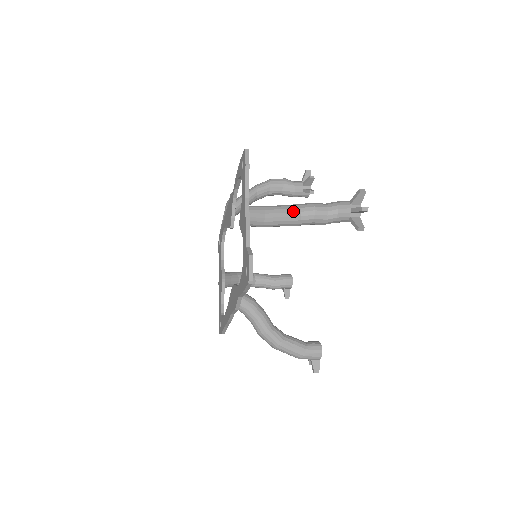
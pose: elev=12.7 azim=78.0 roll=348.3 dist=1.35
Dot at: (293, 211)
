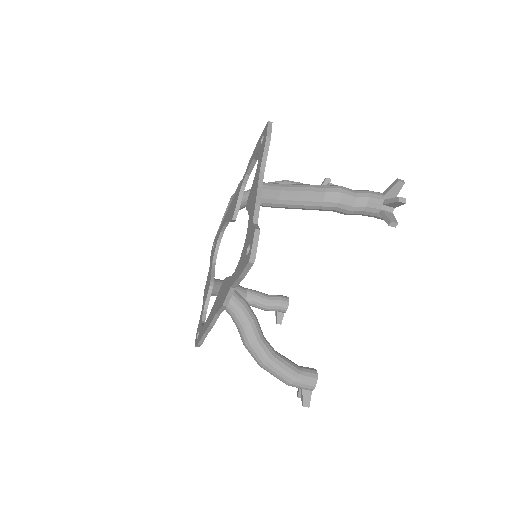
Dot at: (316, 190)
